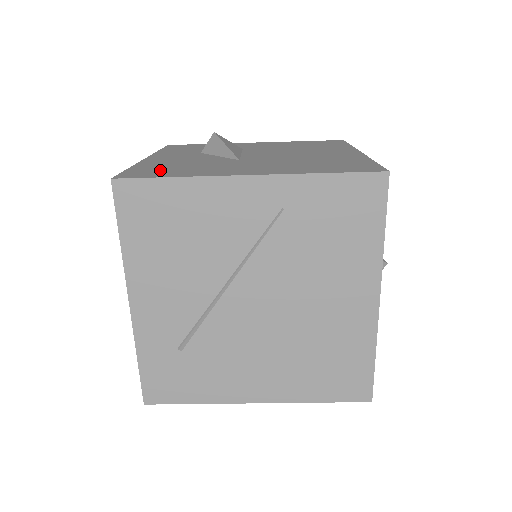
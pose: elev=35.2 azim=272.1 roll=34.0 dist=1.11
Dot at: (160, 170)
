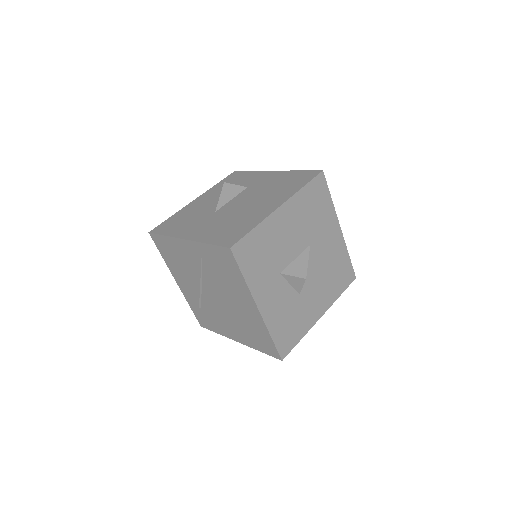
Dot at: (173, 224)
